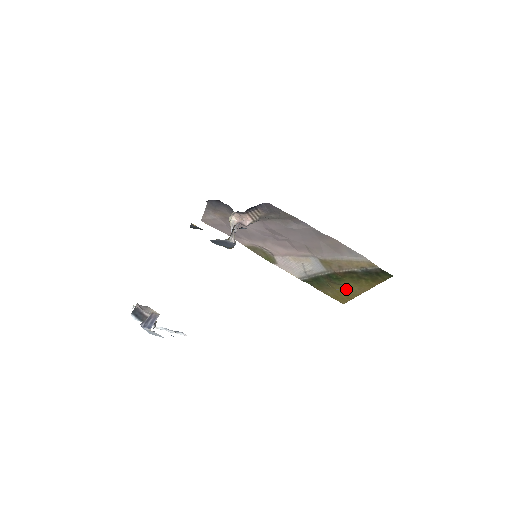
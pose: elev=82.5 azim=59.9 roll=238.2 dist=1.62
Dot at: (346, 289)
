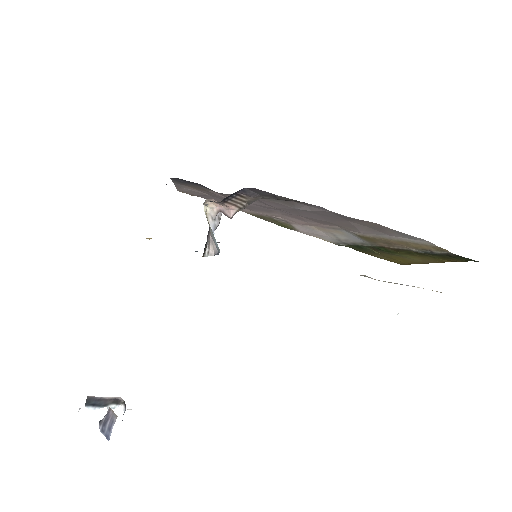
Dot at: (403, 258)
